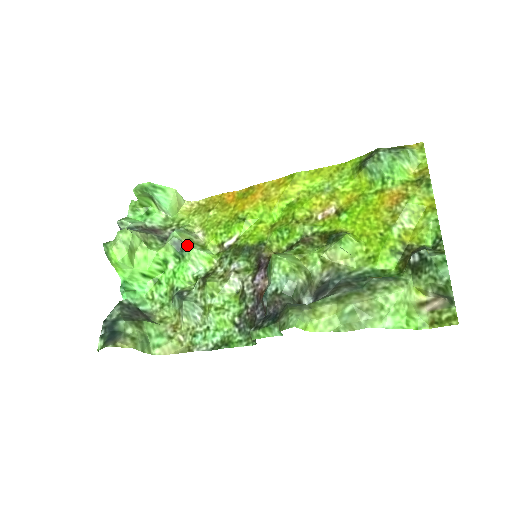
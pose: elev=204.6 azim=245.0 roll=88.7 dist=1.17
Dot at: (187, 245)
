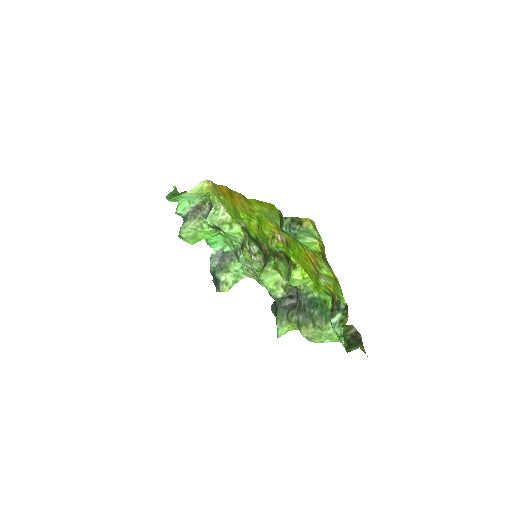
Dot at: (220, 228)
